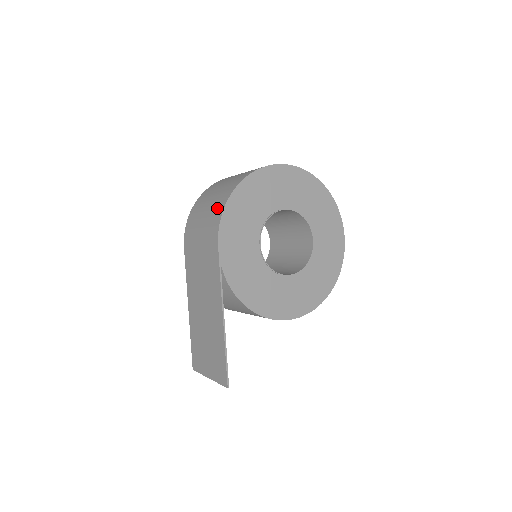
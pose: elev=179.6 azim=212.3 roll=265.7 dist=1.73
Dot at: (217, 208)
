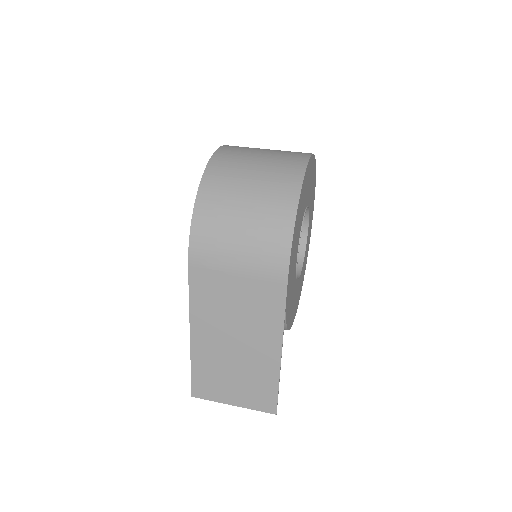
Dot at: (275, 231)
